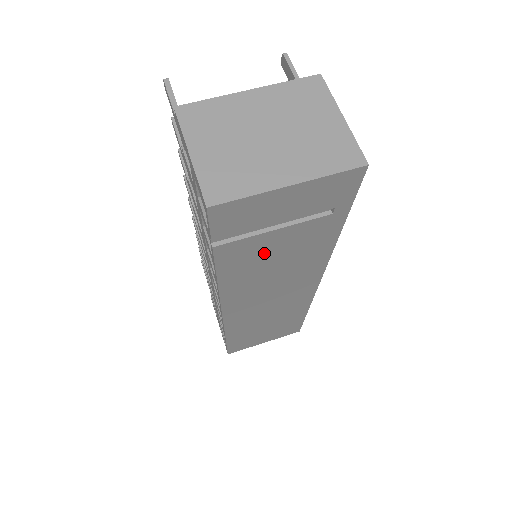
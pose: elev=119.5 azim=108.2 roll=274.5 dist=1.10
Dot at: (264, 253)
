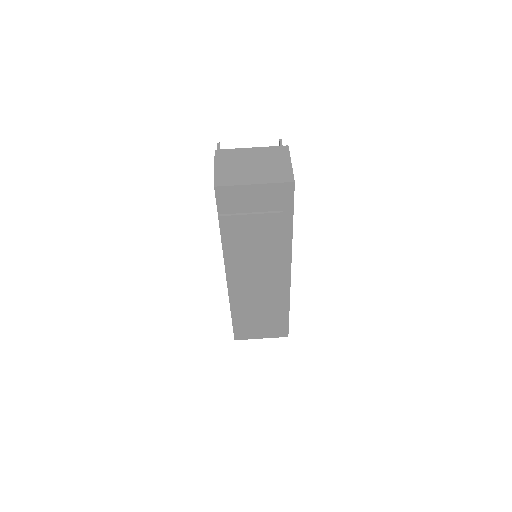
Dot at: (248, 232)
